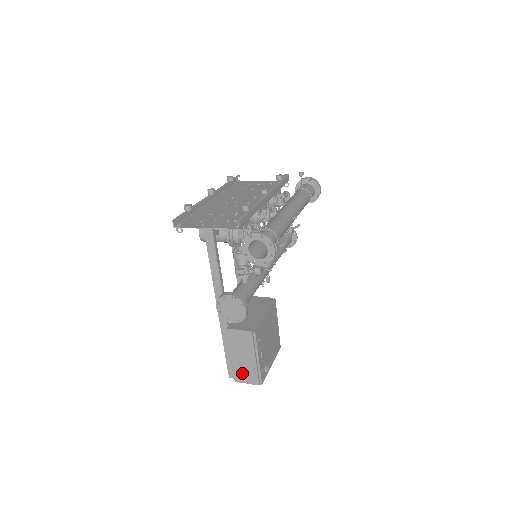
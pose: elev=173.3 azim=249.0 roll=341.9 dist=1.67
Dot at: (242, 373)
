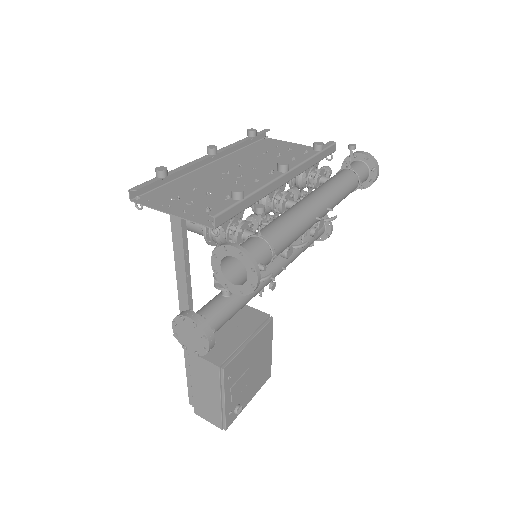
Dot at: (203, 408)
